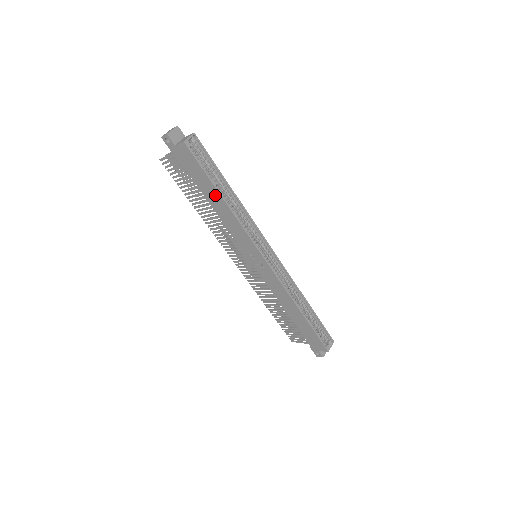
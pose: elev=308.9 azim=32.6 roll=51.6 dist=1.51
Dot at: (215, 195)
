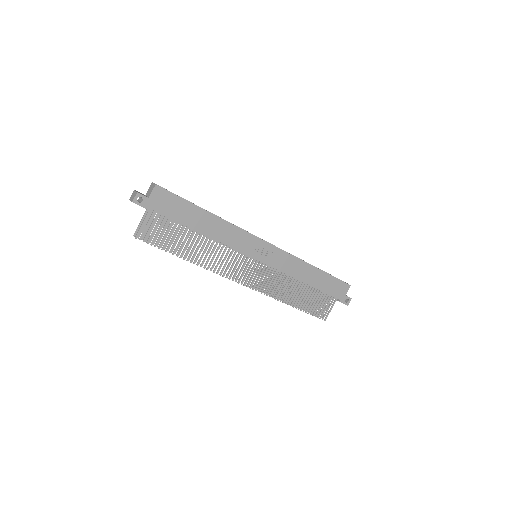
Dot at: (202, 216)
